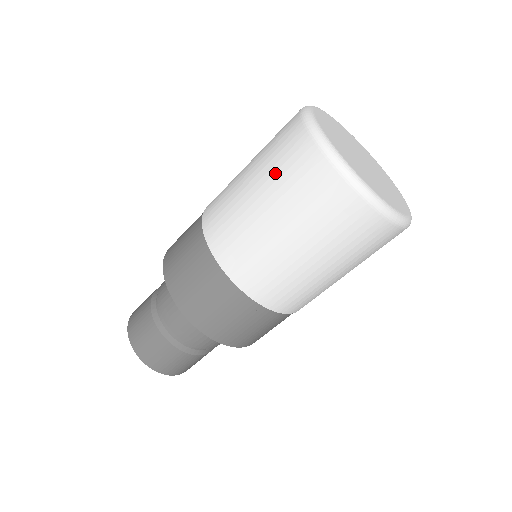
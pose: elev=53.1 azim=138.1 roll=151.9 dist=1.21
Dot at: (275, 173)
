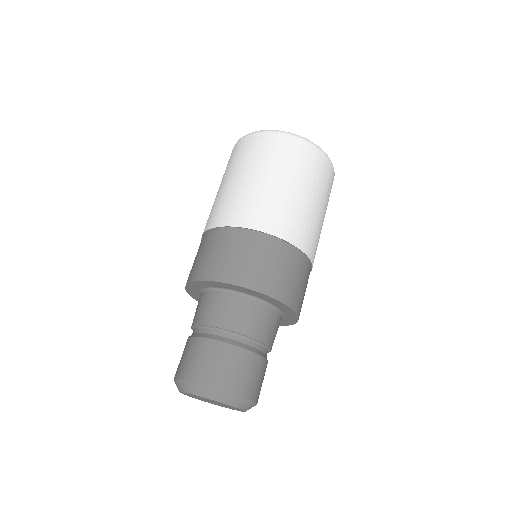
Dot at: occluded
